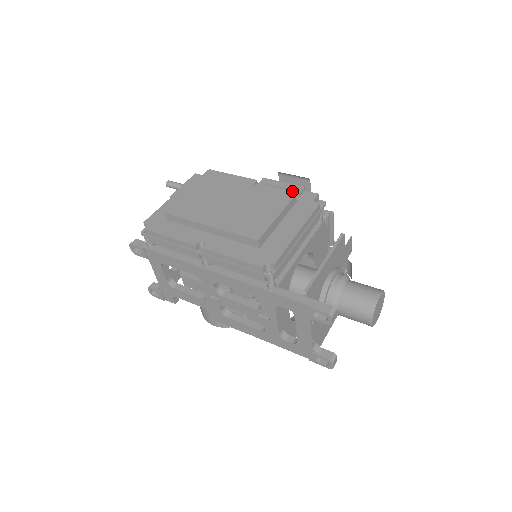
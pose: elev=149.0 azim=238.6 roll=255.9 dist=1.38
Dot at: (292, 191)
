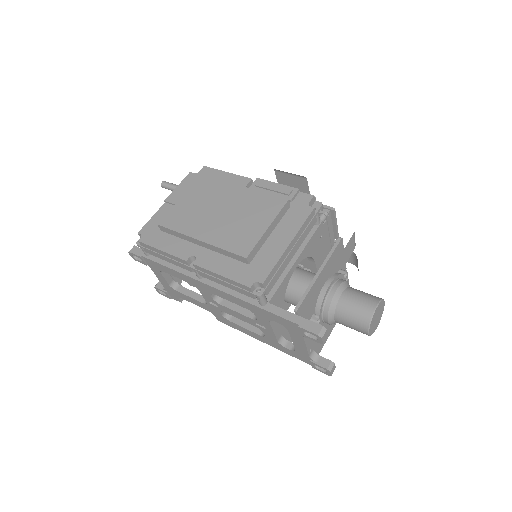
Dot at: (285, 195)
